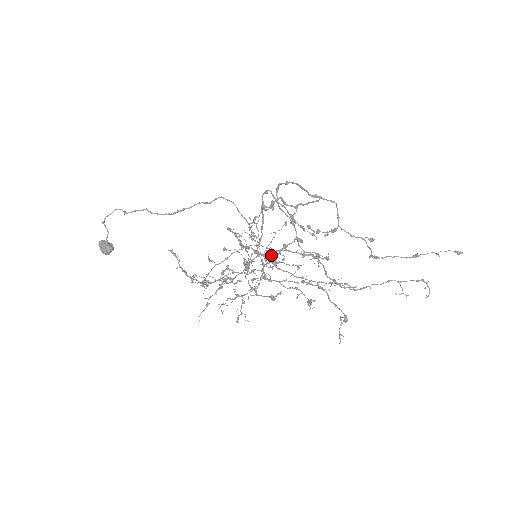
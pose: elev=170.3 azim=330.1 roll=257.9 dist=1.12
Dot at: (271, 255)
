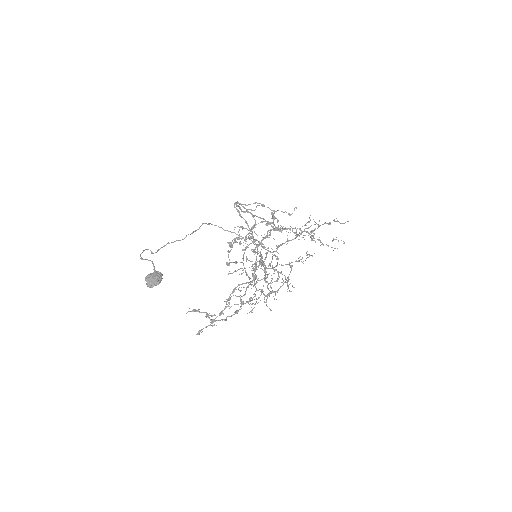
Dot at: (264, 247)
